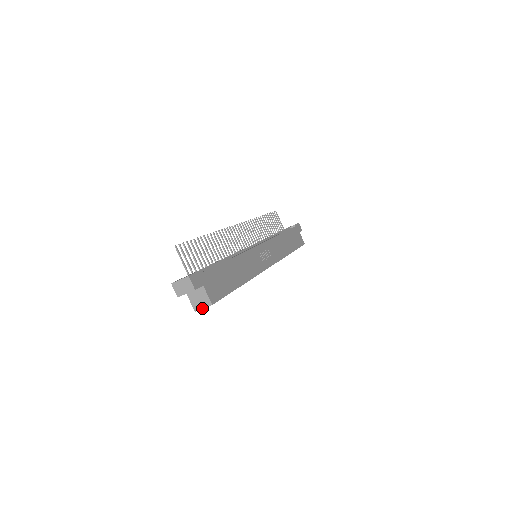
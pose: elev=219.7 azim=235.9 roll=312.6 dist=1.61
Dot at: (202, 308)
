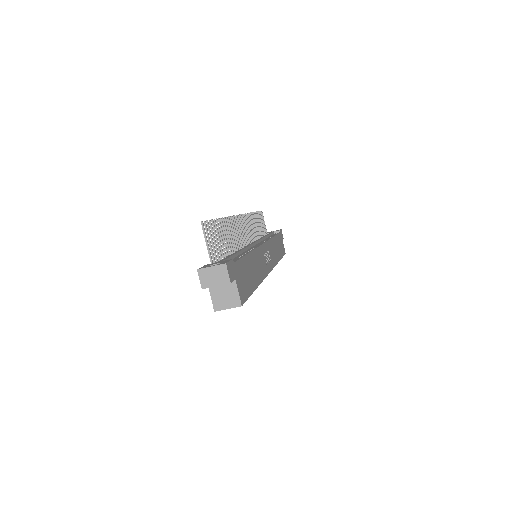
Dot at: (226, 308)
